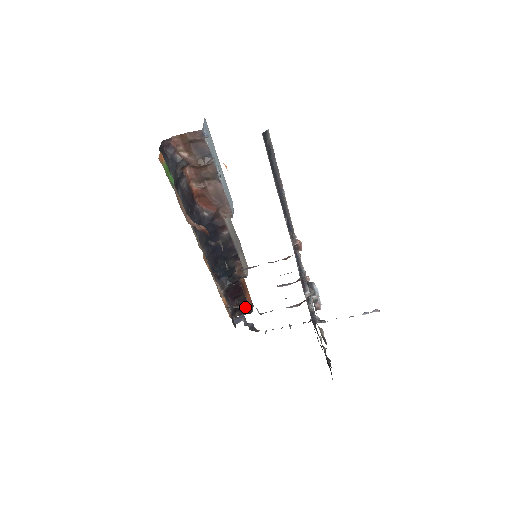
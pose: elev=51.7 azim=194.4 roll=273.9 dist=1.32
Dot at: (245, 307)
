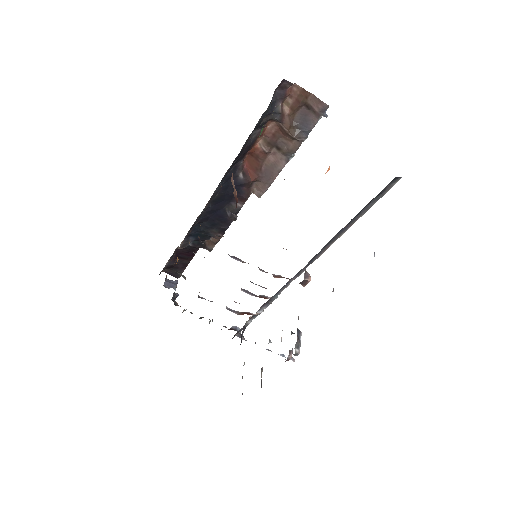
Dot at: (179, 270)
